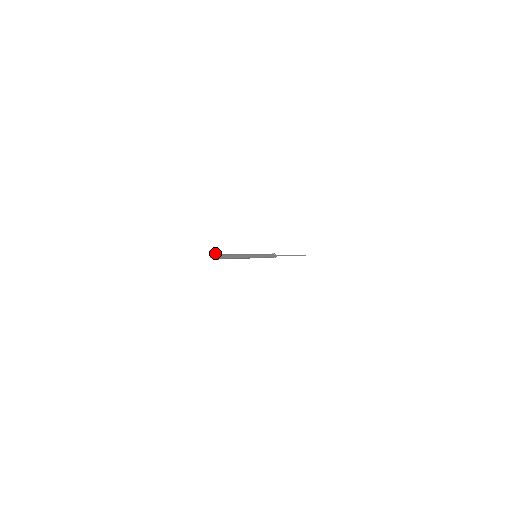
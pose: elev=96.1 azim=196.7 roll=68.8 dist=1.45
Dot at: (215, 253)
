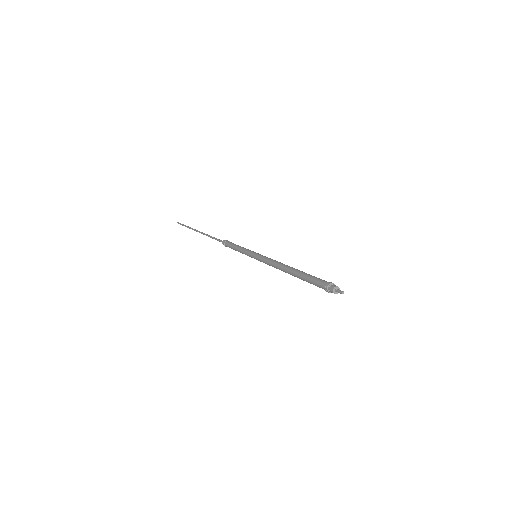
Dot at: (330, 284)
